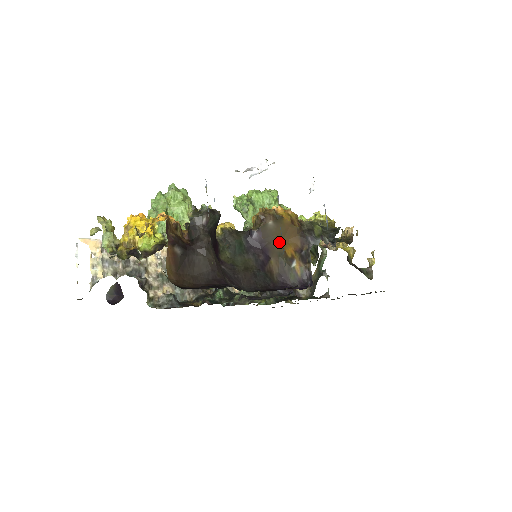
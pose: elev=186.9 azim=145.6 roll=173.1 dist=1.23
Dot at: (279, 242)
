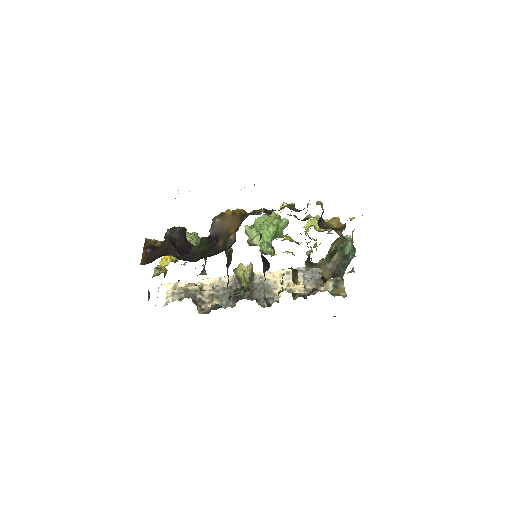
Dot at: (226, 229)
